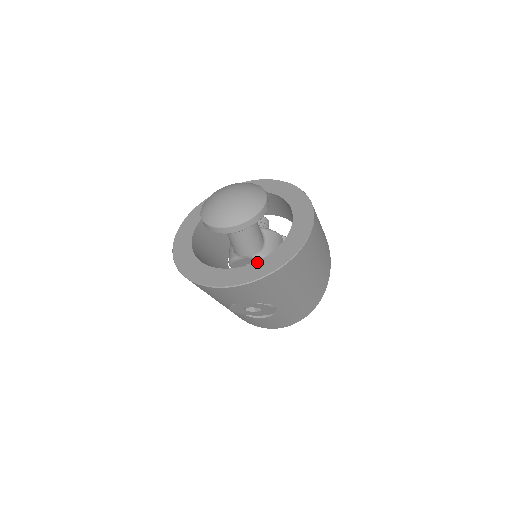
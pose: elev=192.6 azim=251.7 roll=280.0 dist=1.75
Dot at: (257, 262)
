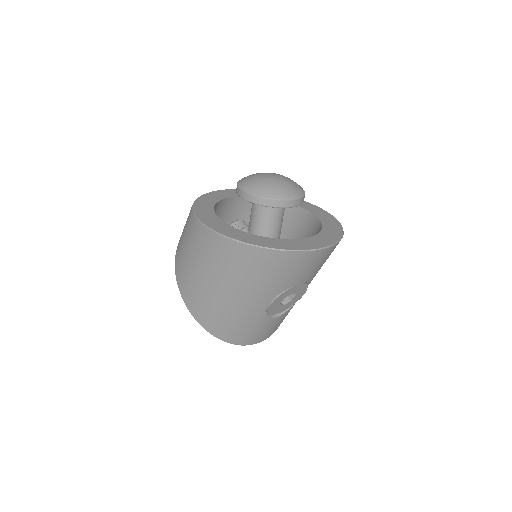
Dot at: (322, 230)
